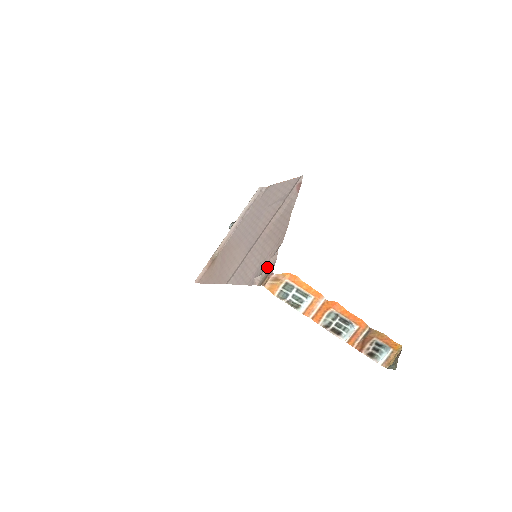
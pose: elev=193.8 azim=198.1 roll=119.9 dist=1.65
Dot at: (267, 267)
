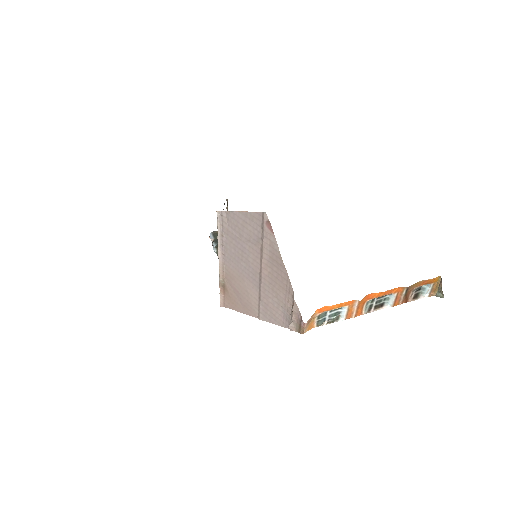
Dot at: (294, 316)
